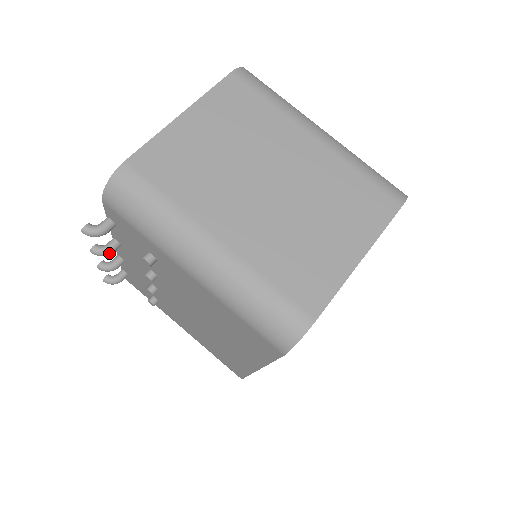
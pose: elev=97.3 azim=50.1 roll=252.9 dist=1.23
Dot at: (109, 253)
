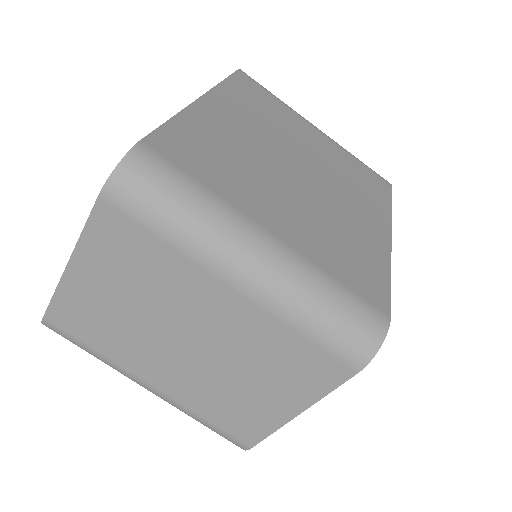
Dot at: occluded
